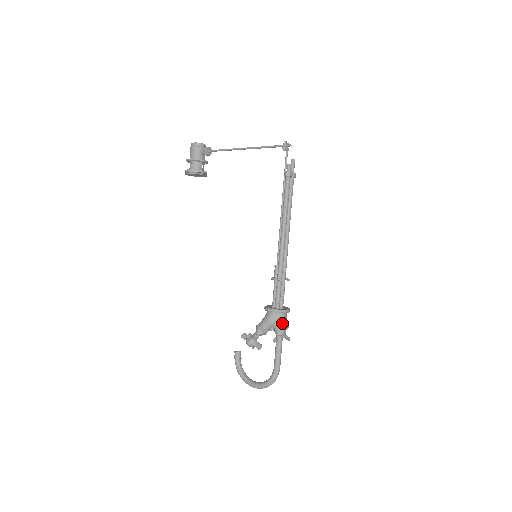
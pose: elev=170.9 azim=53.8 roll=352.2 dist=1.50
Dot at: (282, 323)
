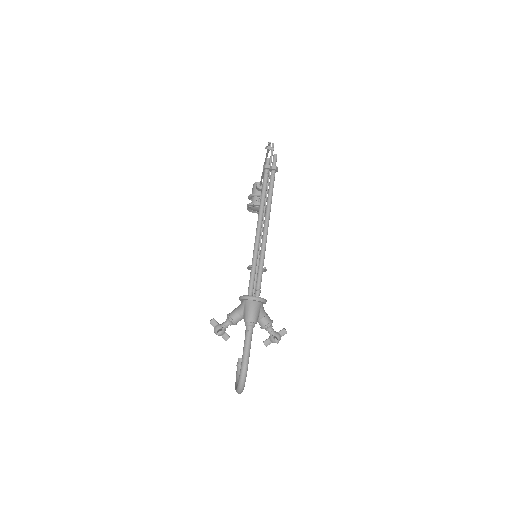
Dot at: (248, 311)
